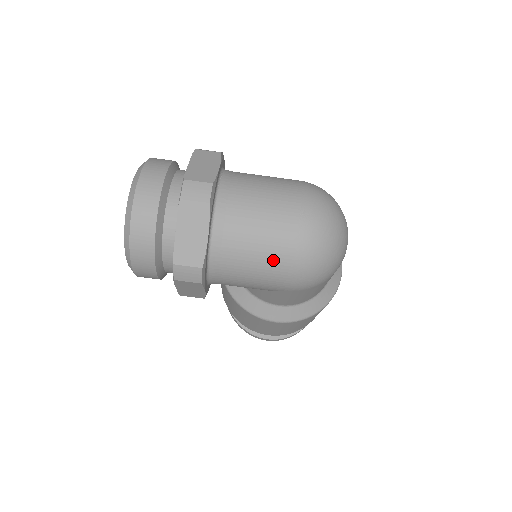
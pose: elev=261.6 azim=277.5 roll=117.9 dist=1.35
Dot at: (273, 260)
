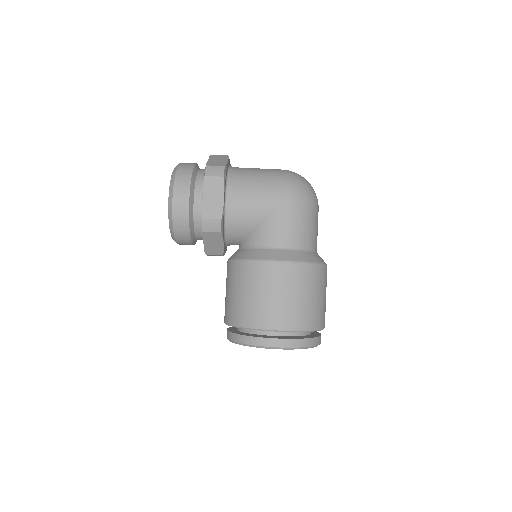
Dot at: (269, 176)
